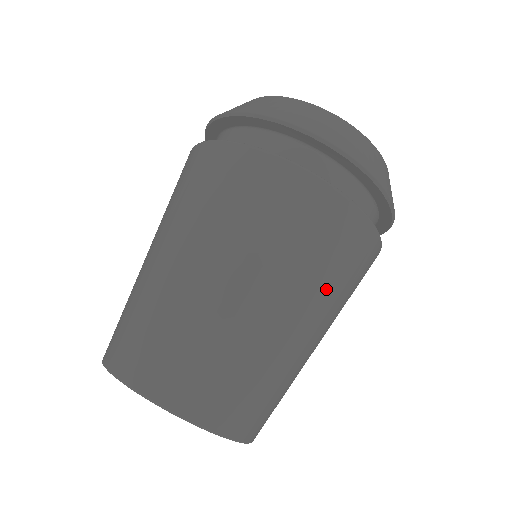
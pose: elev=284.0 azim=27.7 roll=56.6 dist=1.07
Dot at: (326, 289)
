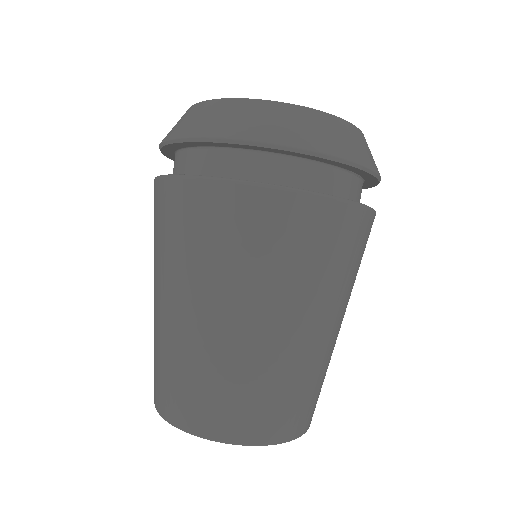
Dot at: (326, 286)
